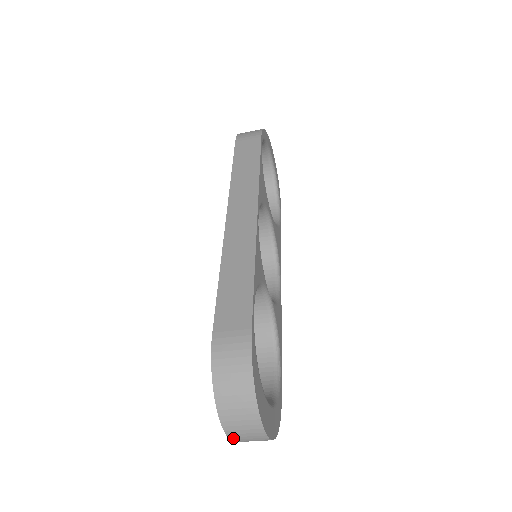
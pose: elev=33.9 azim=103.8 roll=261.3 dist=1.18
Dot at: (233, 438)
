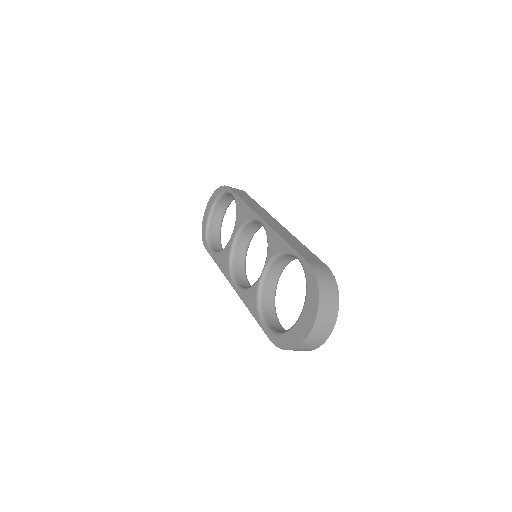
Dot at: (313, 332)
